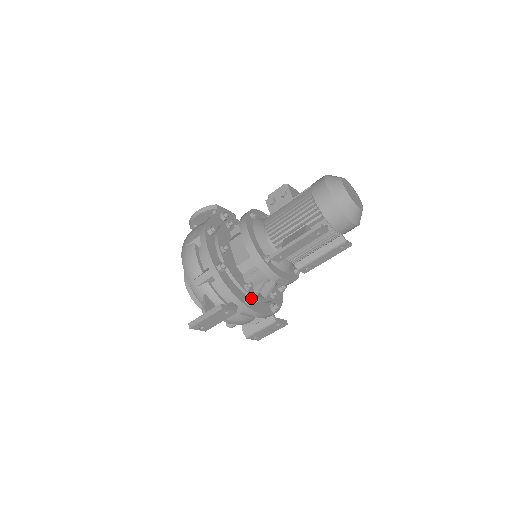
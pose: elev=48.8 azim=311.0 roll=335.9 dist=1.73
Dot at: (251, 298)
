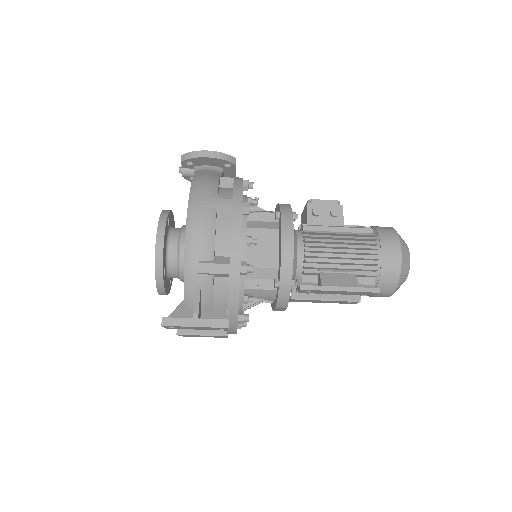
Dot at: (248, 318)
